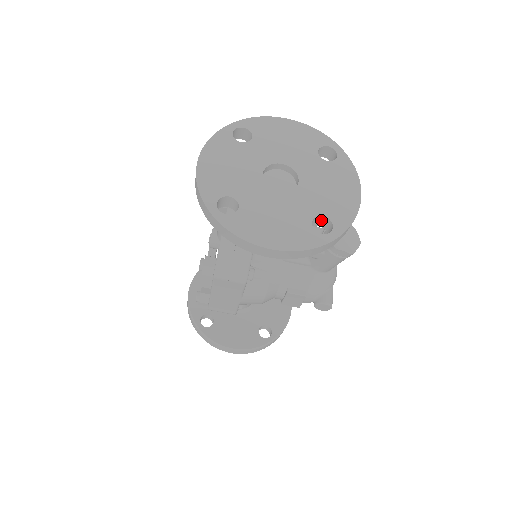
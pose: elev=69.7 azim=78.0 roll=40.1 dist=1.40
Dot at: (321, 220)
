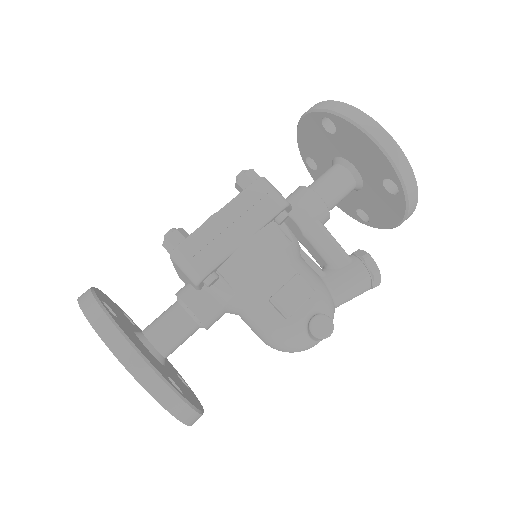
Dot at: (393, 185)
